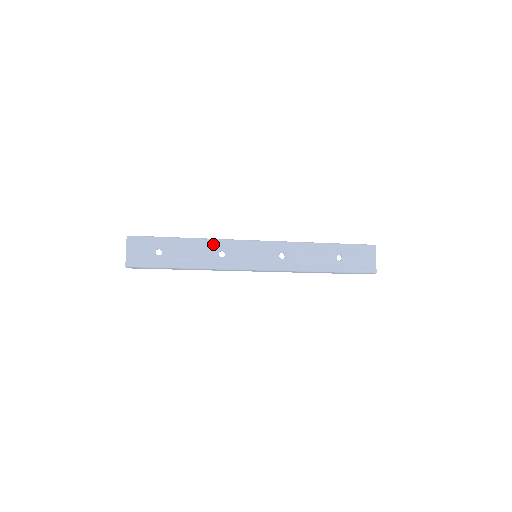
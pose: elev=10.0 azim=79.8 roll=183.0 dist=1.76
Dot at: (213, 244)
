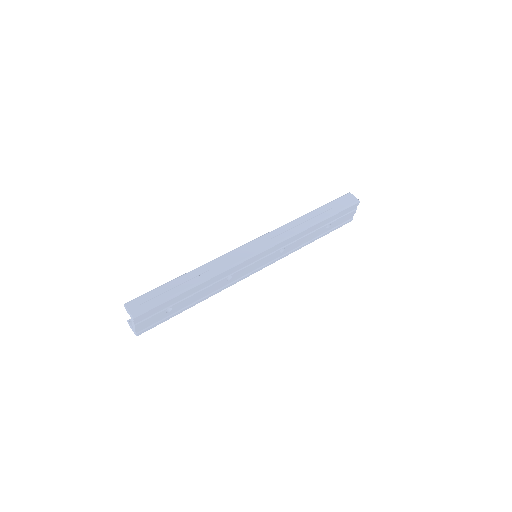
Dot at: (221, 275)
